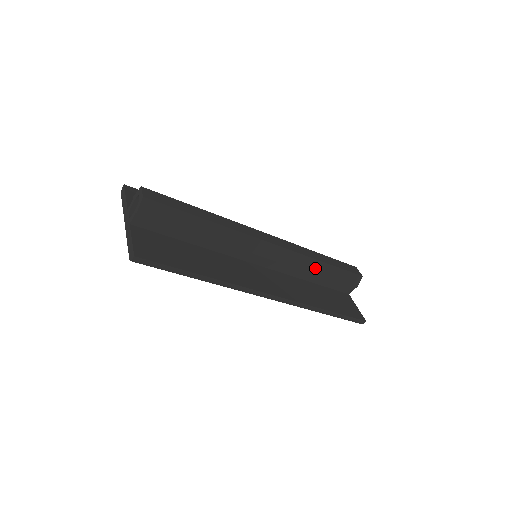
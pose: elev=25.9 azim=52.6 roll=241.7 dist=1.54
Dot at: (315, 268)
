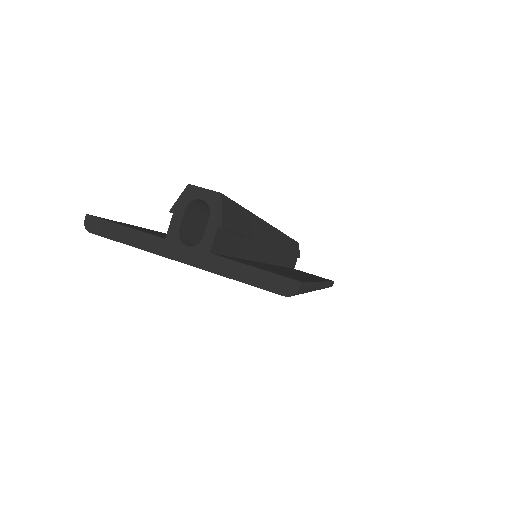
Dot at: (289, 247)
